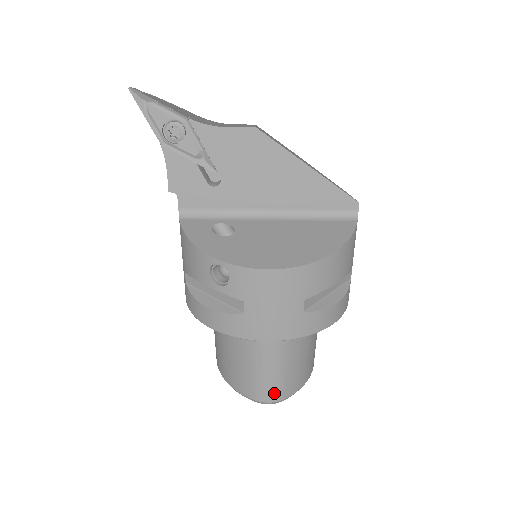
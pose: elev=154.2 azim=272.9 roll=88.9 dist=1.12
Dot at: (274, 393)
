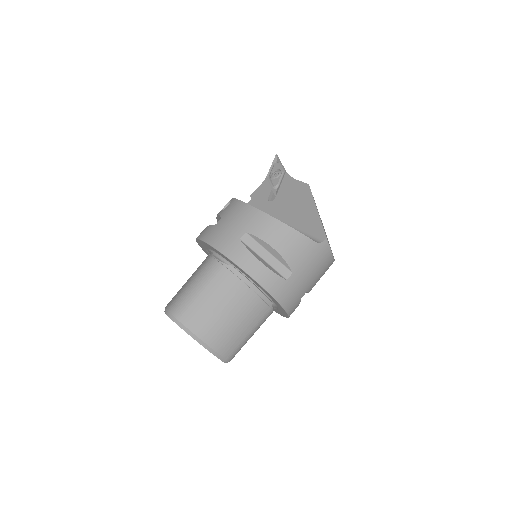
Dot at: (179, 307)
